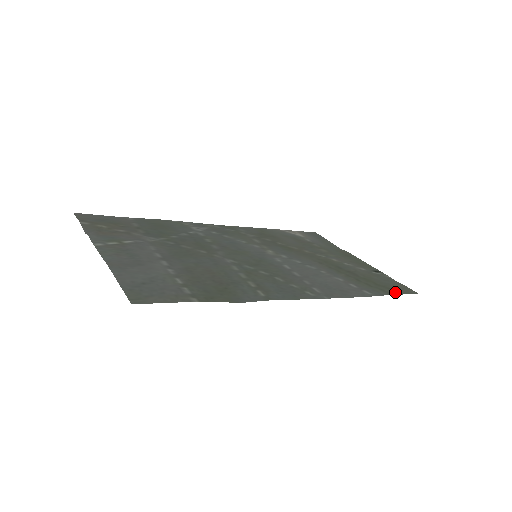
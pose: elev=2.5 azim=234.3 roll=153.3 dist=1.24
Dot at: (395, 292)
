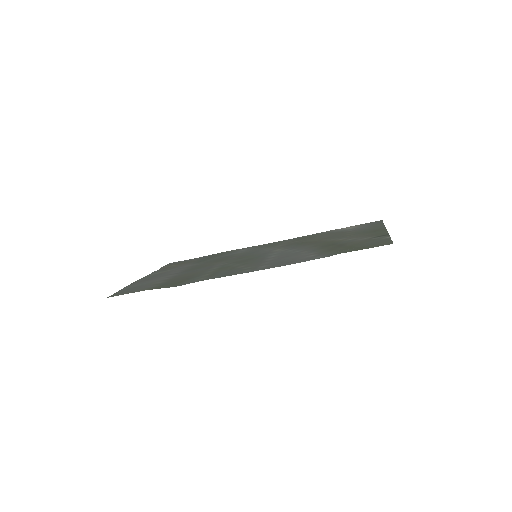
Dot at: (356, 249)
